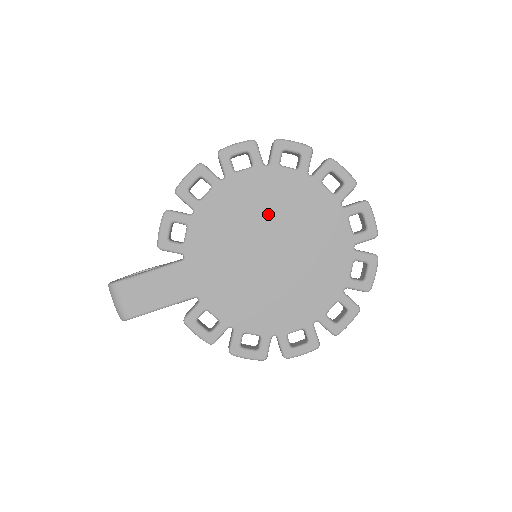
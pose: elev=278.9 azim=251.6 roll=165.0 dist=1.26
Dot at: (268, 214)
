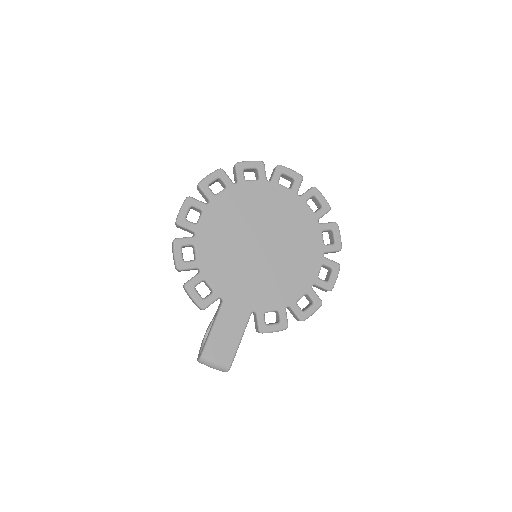
Dot at: (238, 227)
